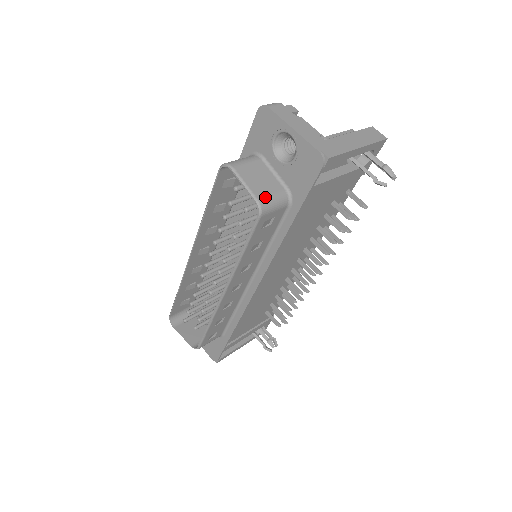
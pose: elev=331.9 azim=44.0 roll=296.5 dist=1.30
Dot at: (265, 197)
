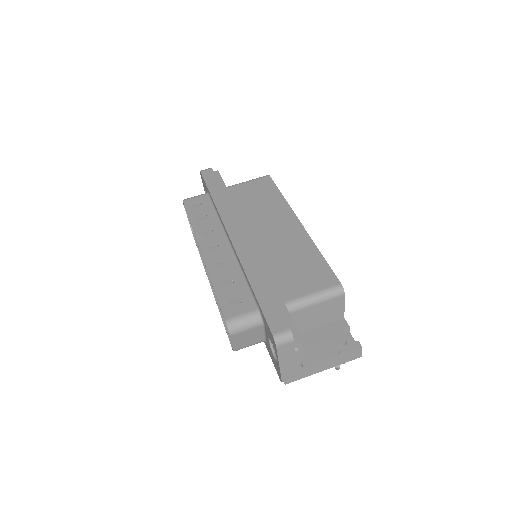
Dot at: (242, 348)
